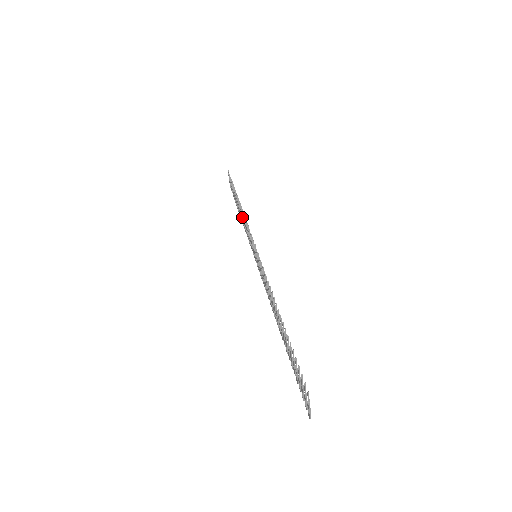
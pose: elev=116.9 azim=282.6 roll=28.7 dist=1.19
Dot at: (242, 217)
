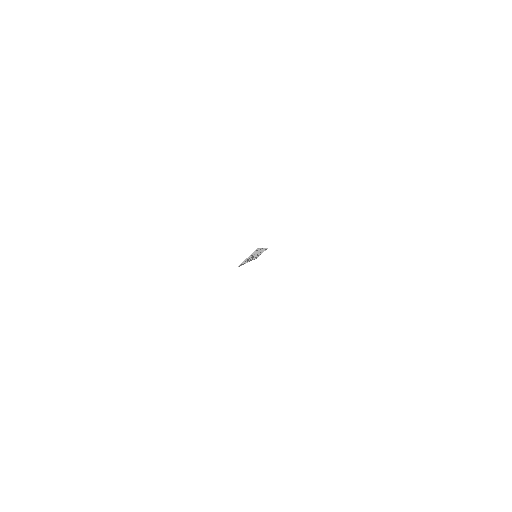
Dot at: (260, 253)
